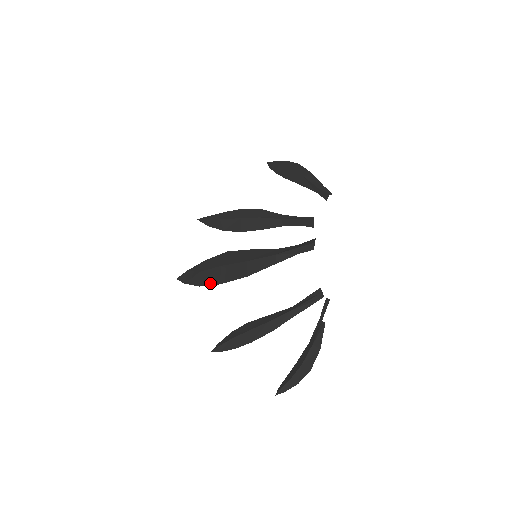
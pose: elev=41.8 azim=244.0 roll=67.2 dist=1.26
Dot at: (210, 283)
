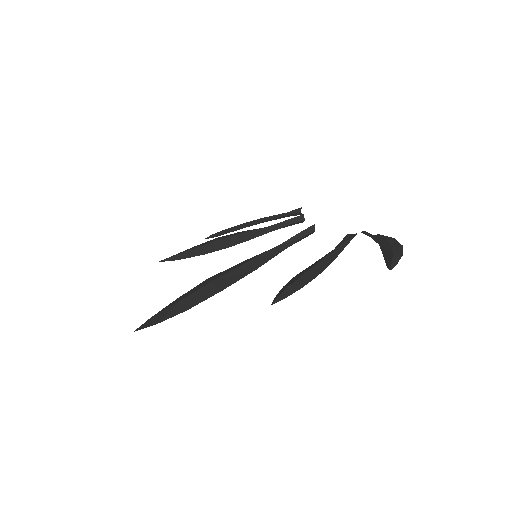
Dot at: (205, 298)
